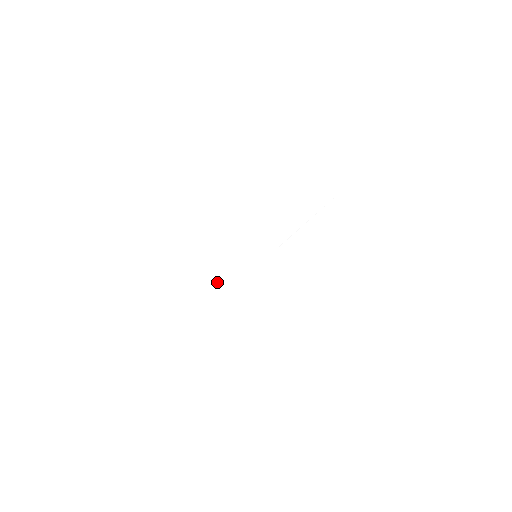
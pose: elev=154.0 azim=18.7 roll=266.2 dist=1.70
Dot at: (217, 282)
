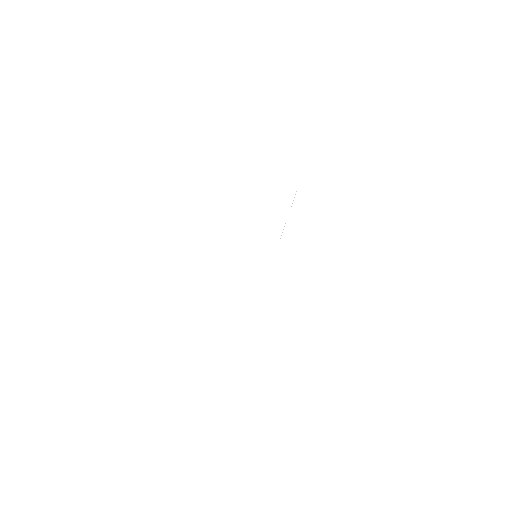
Dot at: (221, 308)
